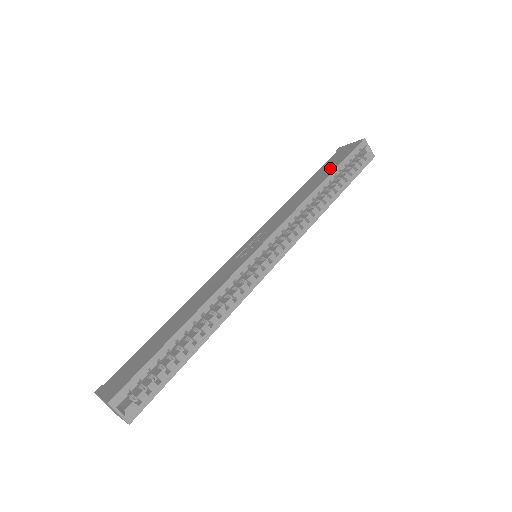
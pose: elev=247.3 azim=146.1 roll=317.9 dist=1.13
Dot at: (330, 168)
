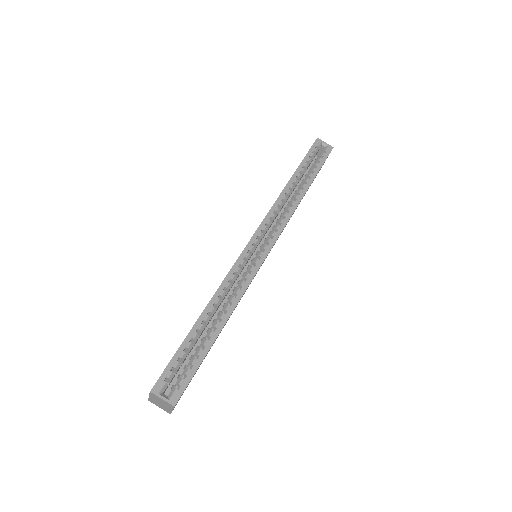
Dot at: occluded
